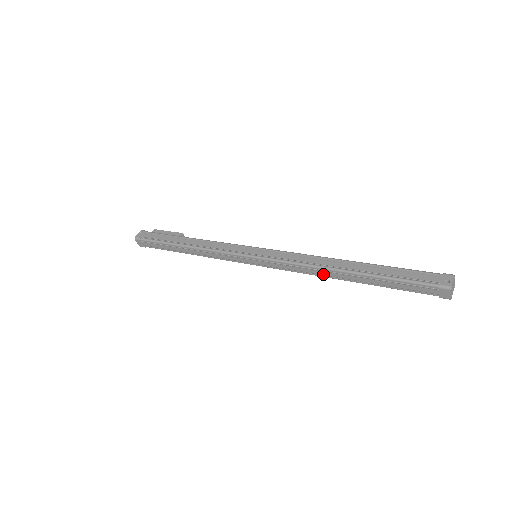
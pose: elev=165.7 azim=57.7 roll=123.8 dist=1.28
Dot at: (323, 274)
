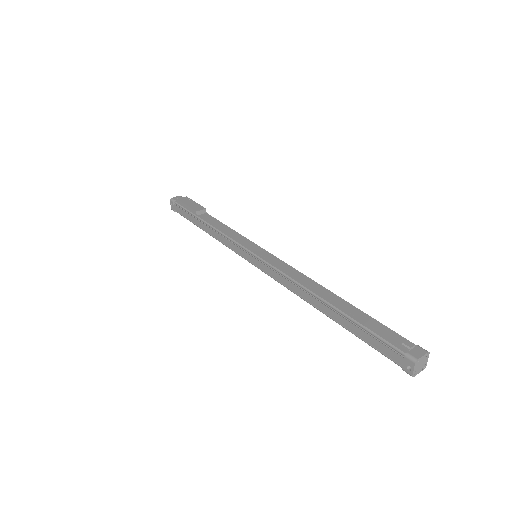
Dot at: occluded
